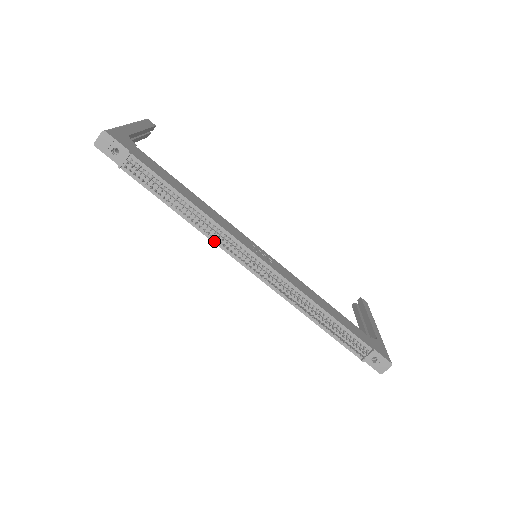
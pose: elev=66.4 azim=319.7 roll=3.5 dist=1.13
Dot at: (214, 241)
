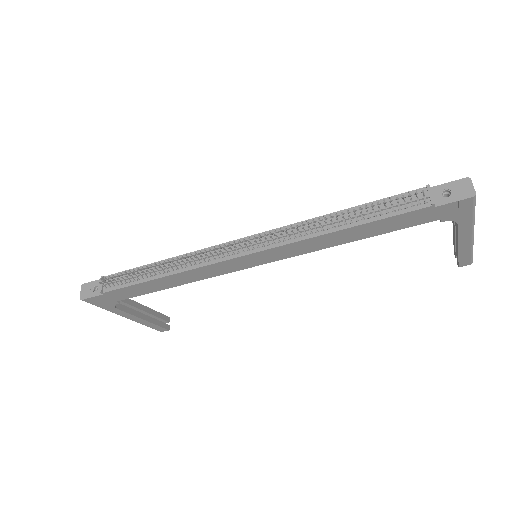
Dot at: (200, 266)
